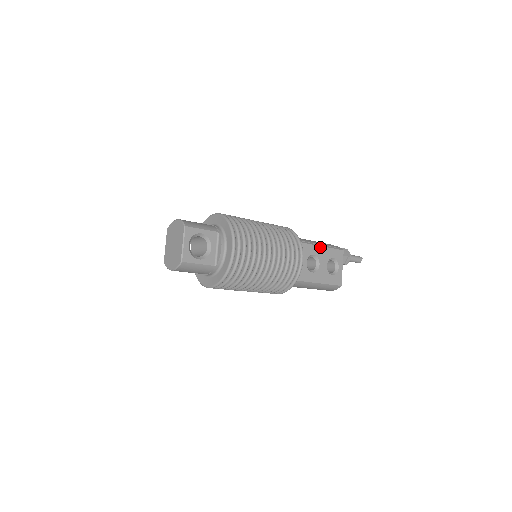
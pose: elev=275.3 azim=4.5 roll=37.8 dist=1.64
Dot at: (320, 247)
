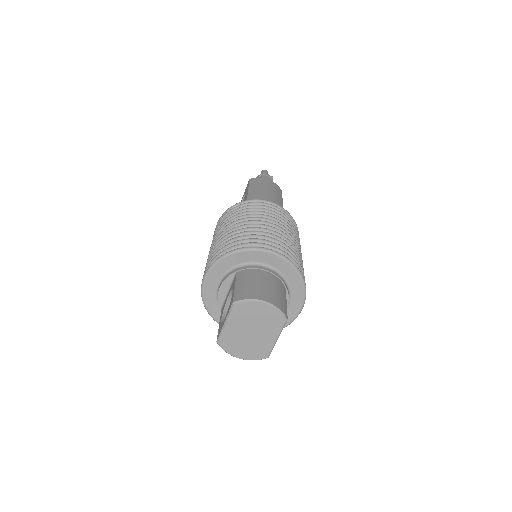
Dot at: occluded
